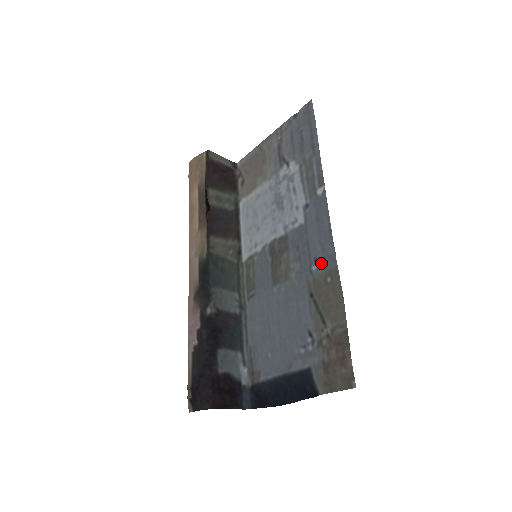
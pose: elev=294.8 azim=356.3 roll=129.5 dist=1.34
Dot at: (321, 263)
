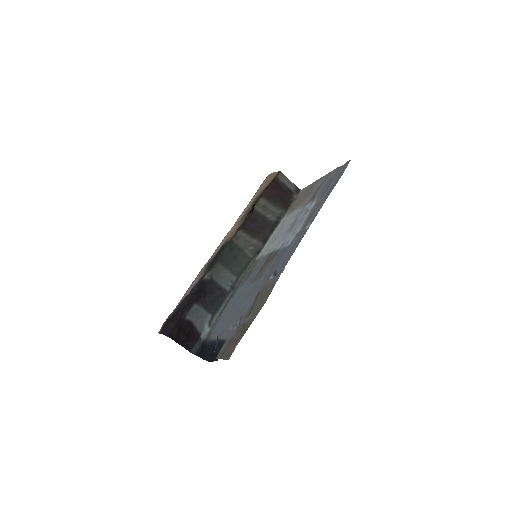
Dot at: occluded
